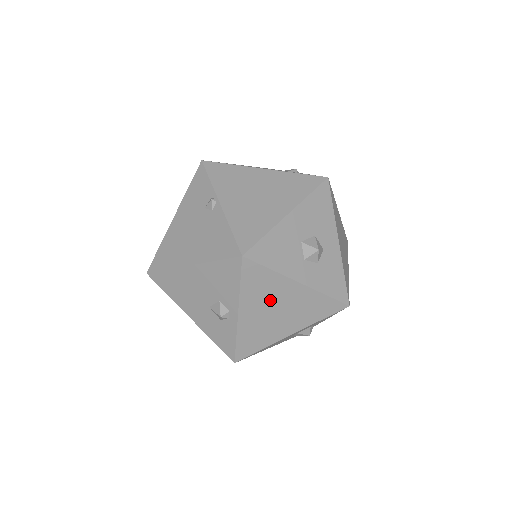
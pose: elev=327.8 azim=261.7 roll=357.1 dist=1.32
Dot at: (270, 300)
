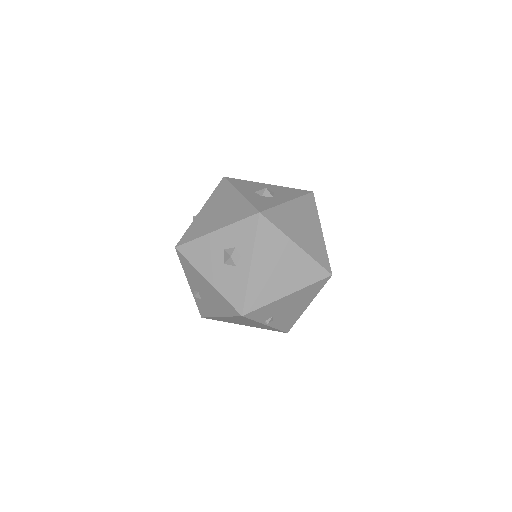
Dot at: (220, 203)
